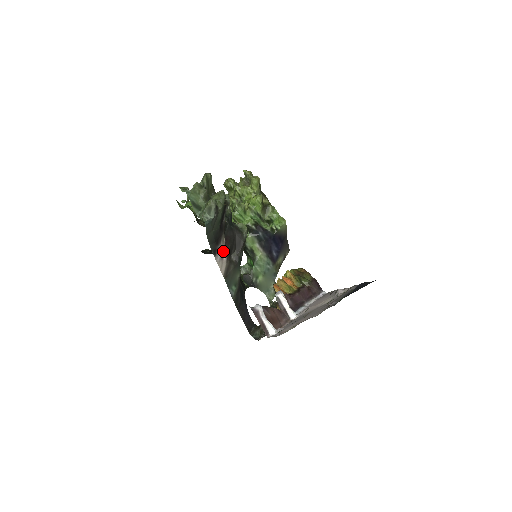
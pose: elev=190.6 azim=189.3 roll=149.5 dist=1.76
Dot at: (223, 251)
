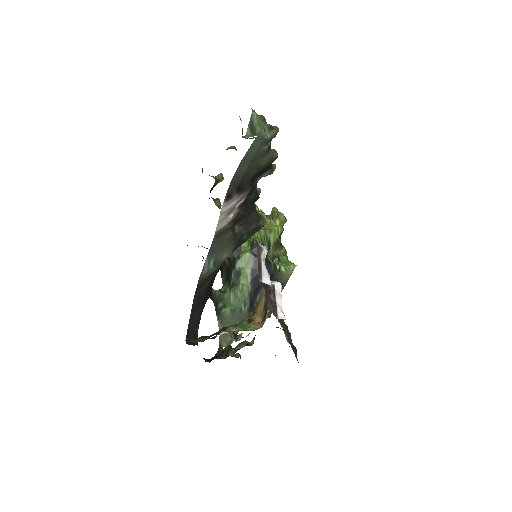
Dot at: (235, 208)
